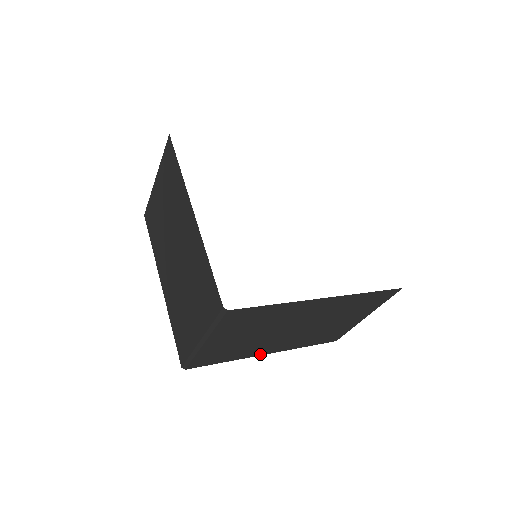
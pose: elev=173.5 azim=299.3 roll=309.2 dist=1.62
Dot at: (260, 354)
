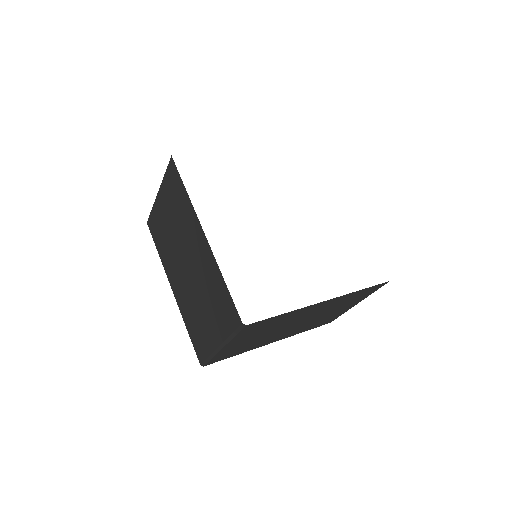
Dot at: (266, 344)
